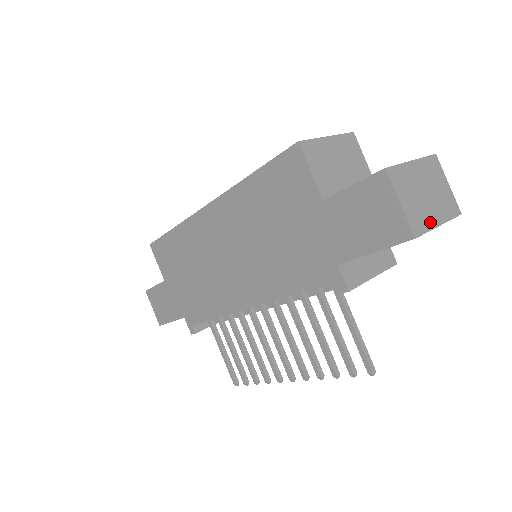
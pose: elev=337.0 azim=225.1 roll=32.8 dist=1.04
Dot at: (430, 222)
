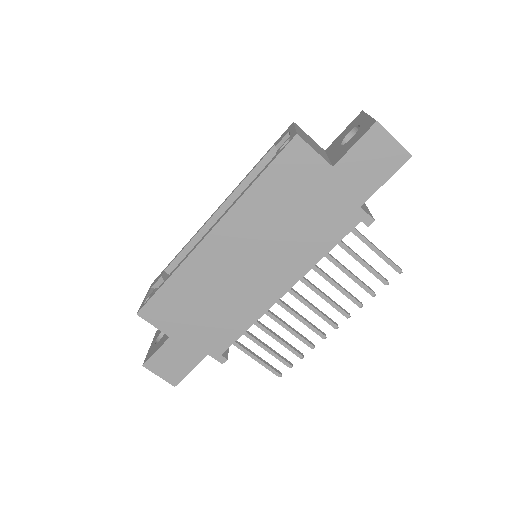
Dot at: occluded
